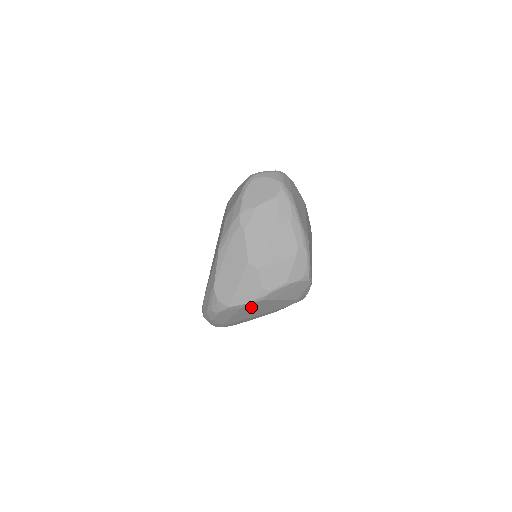
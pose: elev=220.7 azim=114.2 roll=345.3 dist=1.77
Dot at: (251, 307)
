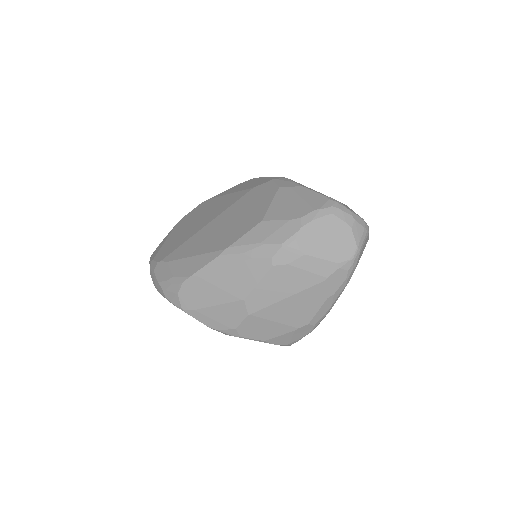
Dot at: occluded
